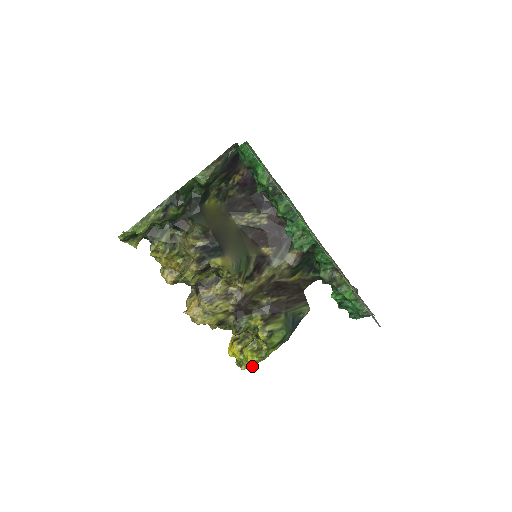
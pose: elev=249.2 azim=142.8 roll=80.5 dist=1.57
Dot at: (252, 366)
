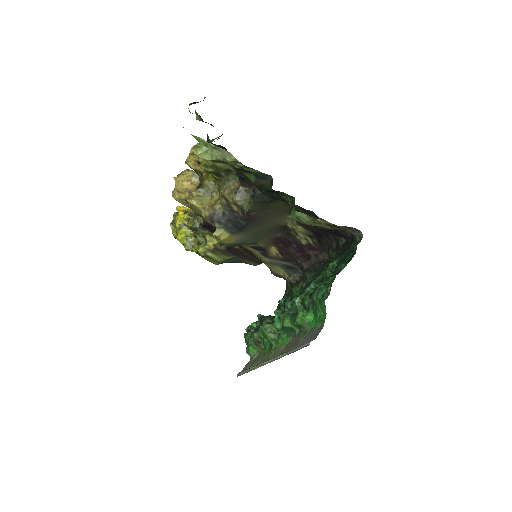
Dot at: occluded
